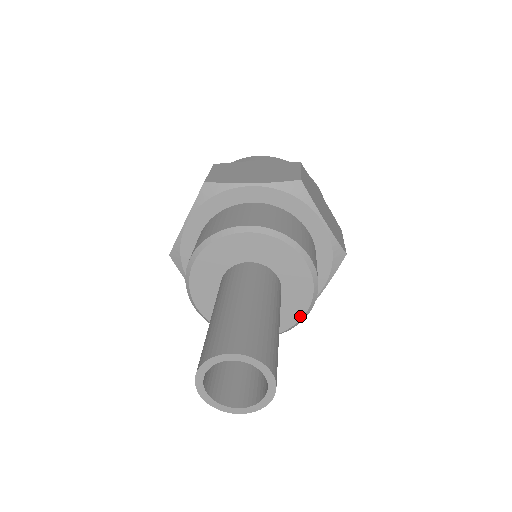
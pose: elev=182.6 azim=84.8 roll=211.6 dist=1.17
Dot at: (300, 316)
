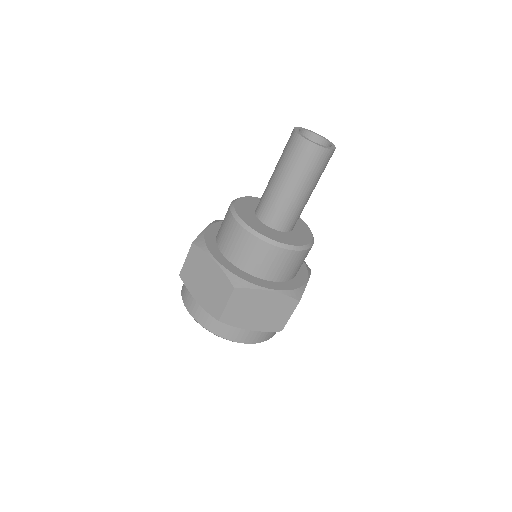
Dot at: (310, 240)
